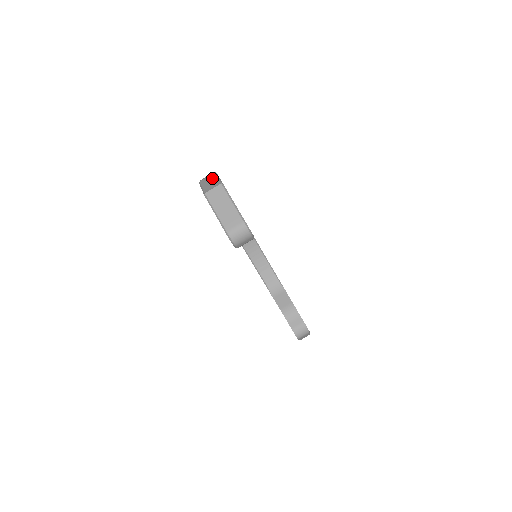
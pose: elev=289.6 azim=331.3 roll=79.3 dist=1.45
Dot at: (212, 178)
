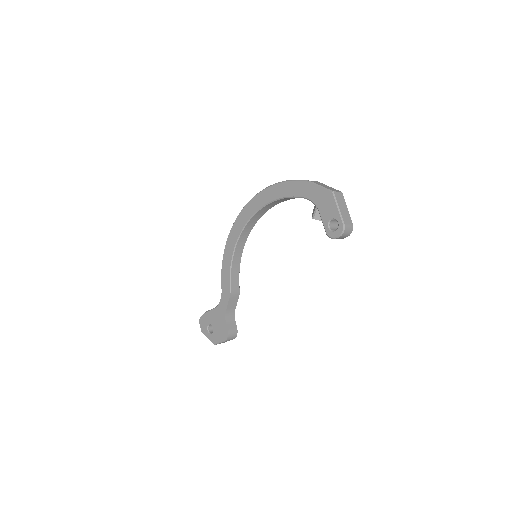
Dot at: (323, 184)
